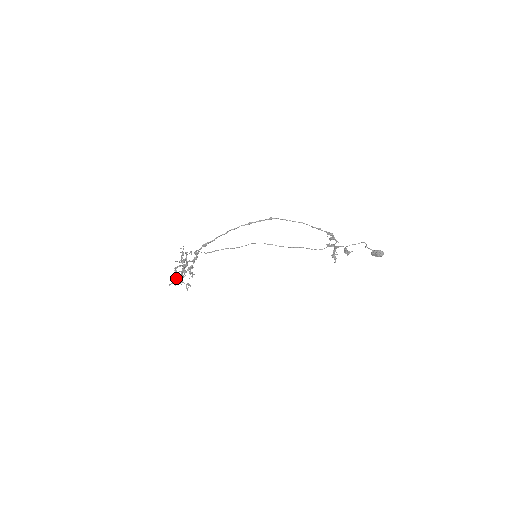
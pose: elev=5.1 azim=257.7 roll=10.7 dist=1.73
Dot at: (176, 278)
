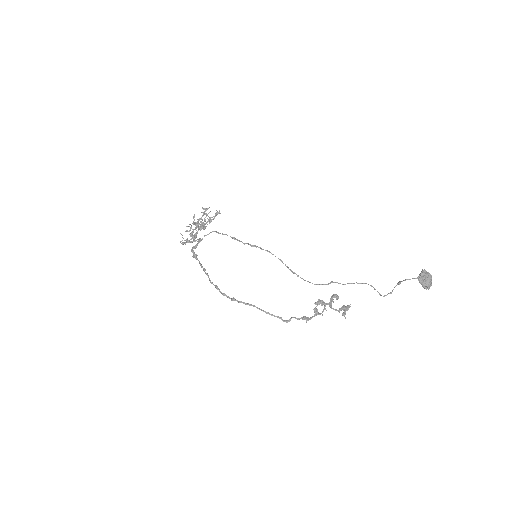
Dot at: occluded
